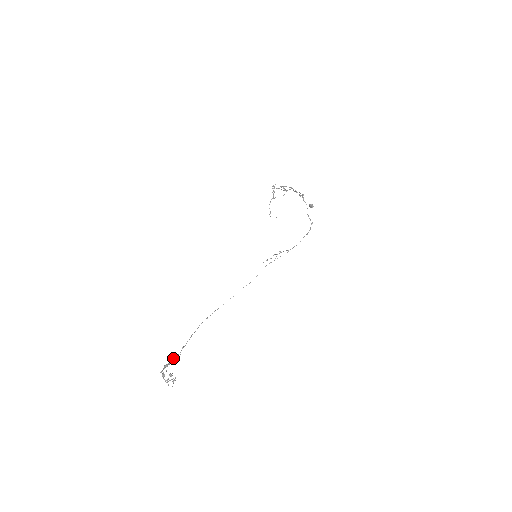
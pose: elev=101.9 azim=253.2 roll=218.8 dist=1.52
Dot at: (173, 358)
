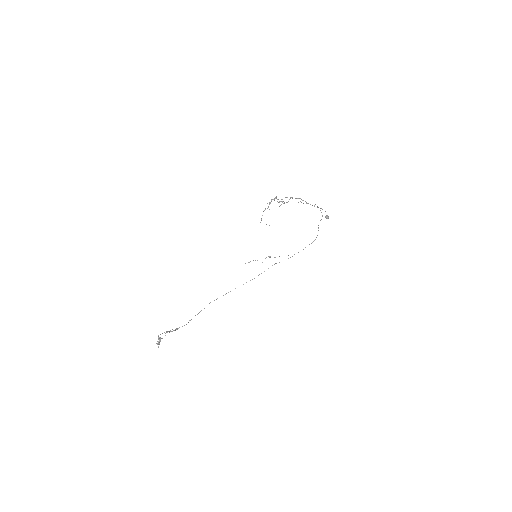
Dot at: (179, 327)
